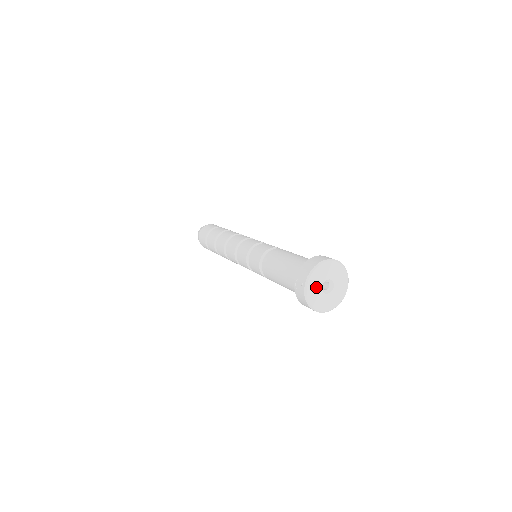
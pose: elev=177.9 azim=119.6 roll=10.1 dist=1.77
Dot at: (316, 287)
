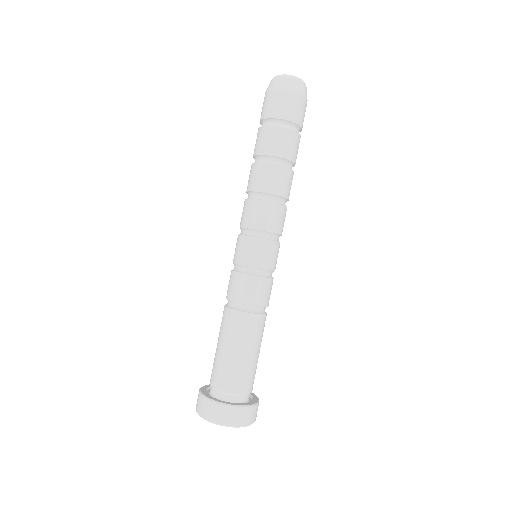
Dot at: occluded
